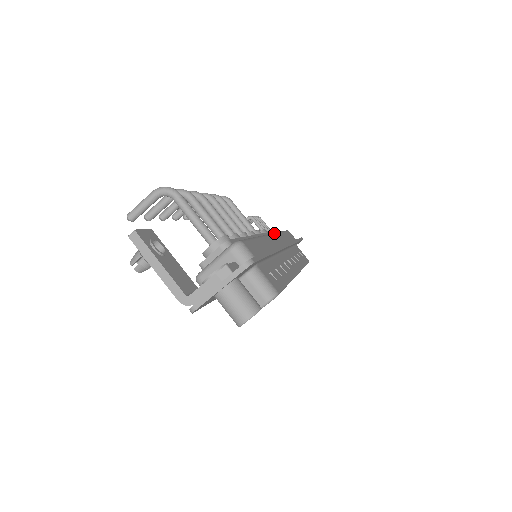
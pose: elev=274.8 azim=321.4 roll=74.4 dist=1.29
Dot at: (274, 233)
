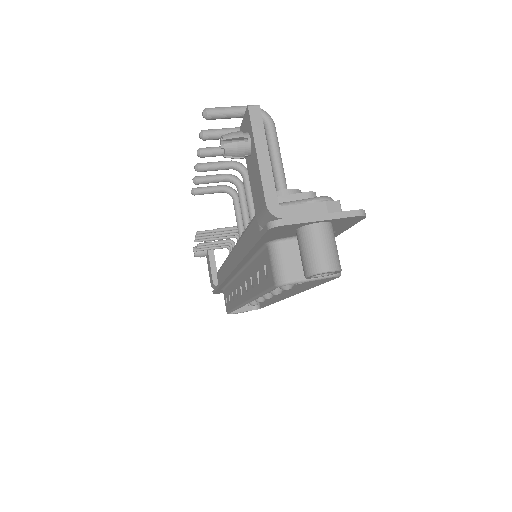
Dot at: occluded
